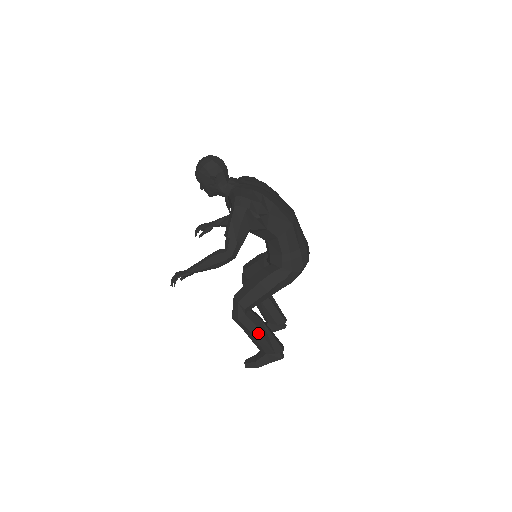
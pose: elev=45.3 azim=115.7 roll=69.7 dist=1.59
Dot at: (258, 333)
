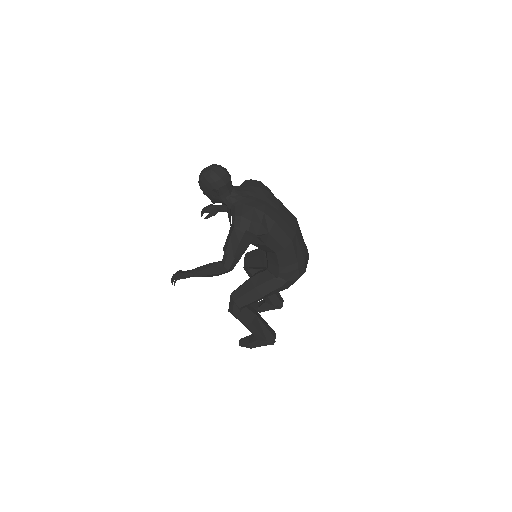
Dot at: (251, 326)
